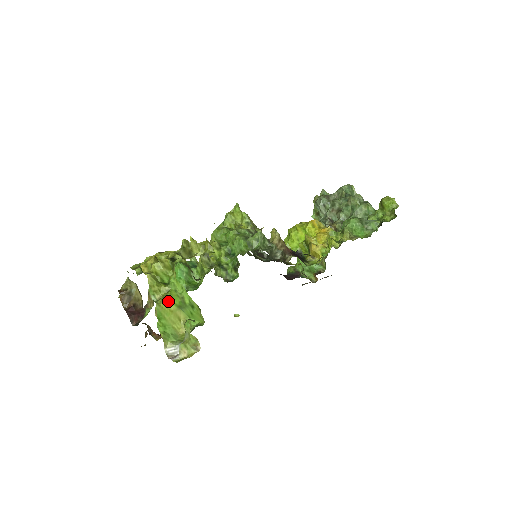
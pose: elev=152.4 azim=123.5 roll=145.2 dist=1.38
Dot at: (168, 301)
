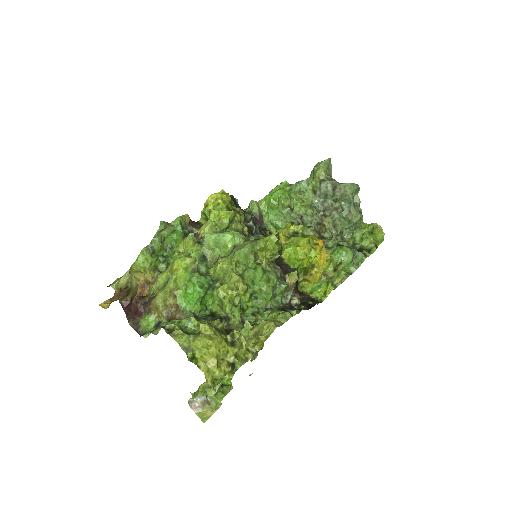
Dot at: (215, 391)
